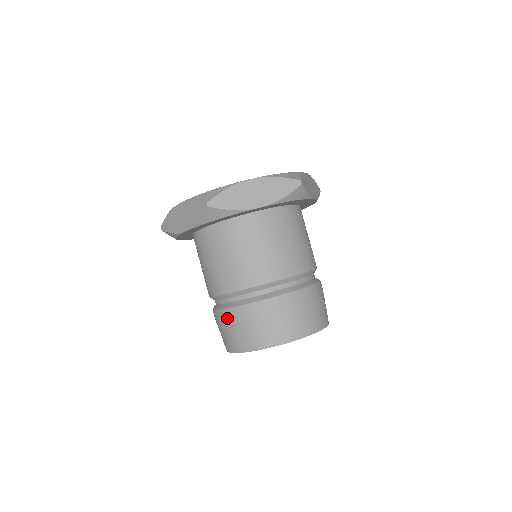
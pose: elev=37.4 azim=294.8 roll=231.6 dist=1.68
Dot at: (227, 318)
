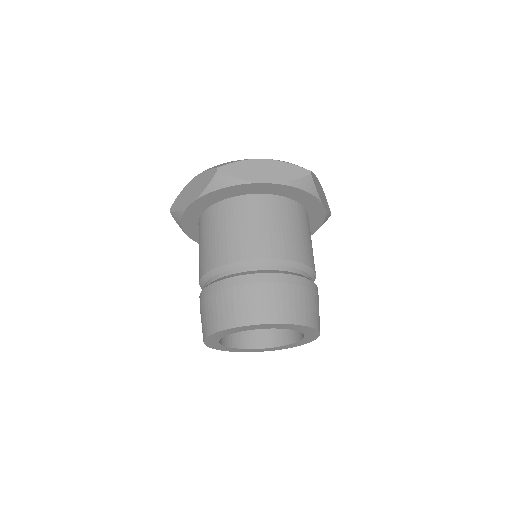
Dot at: (211, 293)
